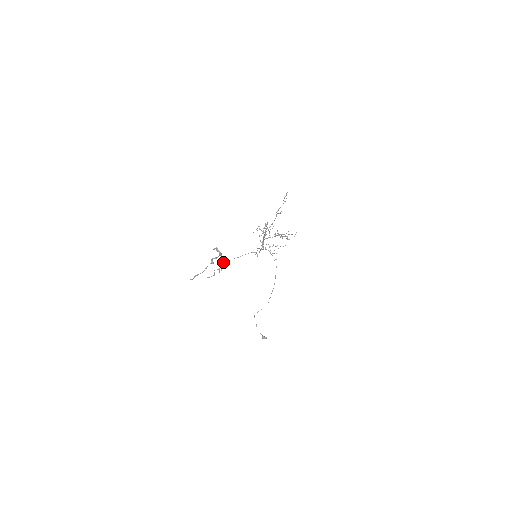
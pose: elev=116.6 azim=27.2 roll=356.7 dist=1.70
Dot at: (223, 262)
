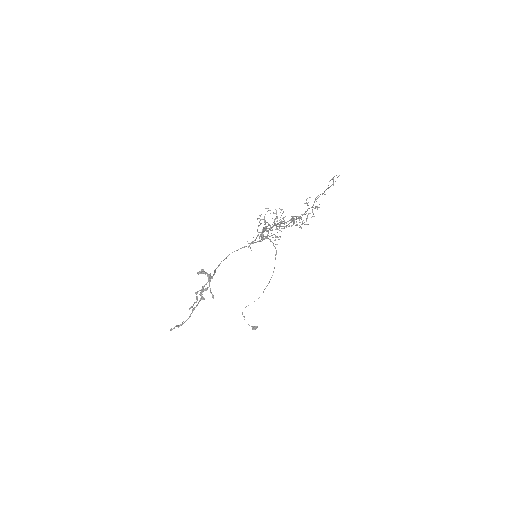
Dot at: occluded
